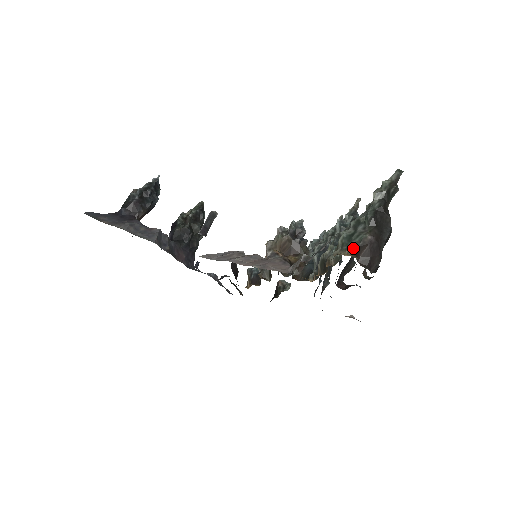
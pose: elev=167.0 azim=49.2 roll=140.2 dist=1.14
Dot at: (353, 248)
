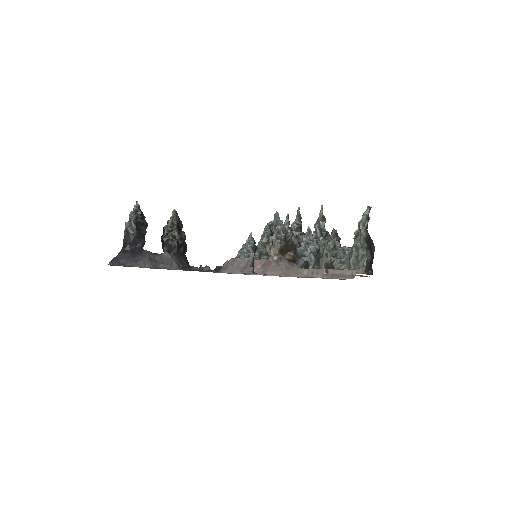
Dot at: (364, 268)
